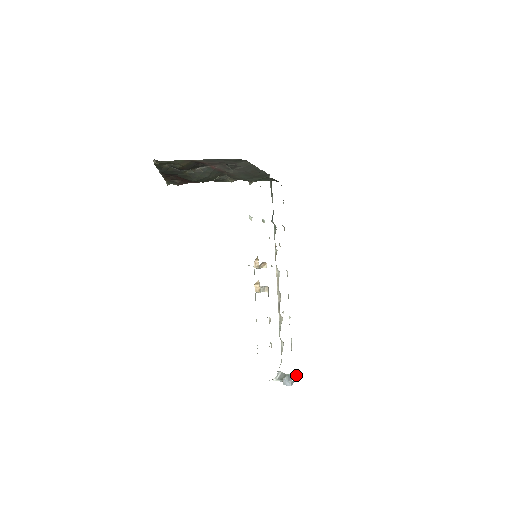
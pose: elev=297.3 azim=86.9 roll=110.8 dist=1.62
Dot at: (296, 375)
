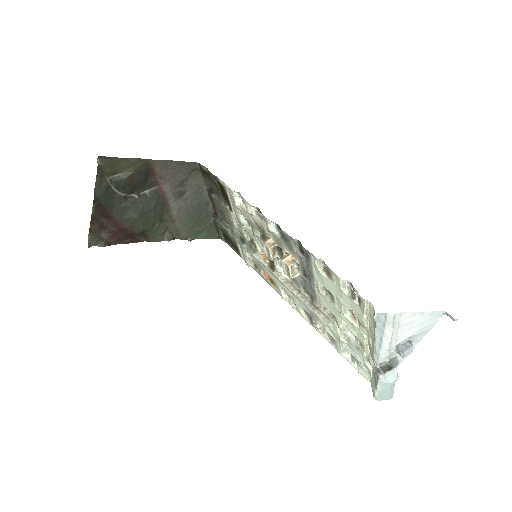
Dot at: occluded
